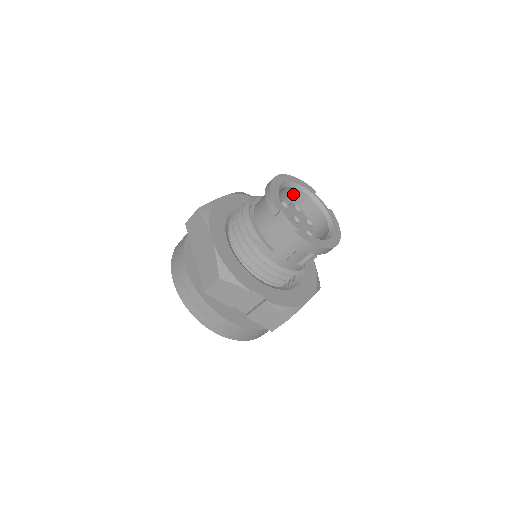
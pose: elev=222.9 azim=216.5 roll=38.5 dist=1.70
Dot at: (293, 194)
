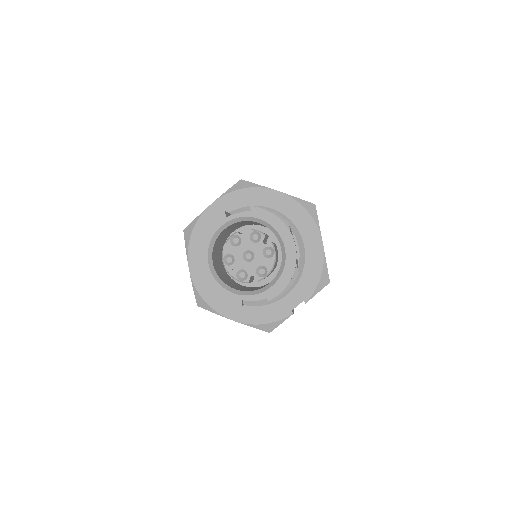
Dot at: (218, 238)
